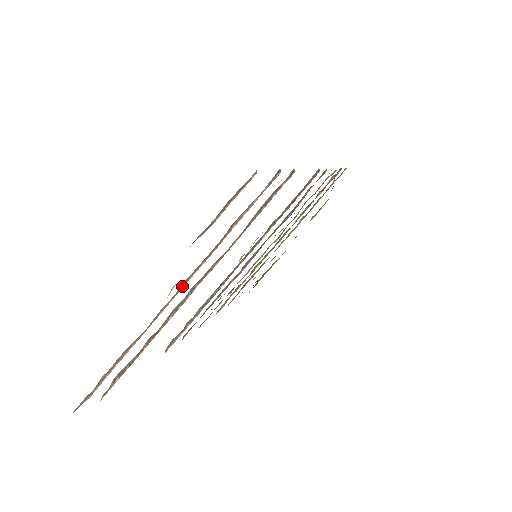
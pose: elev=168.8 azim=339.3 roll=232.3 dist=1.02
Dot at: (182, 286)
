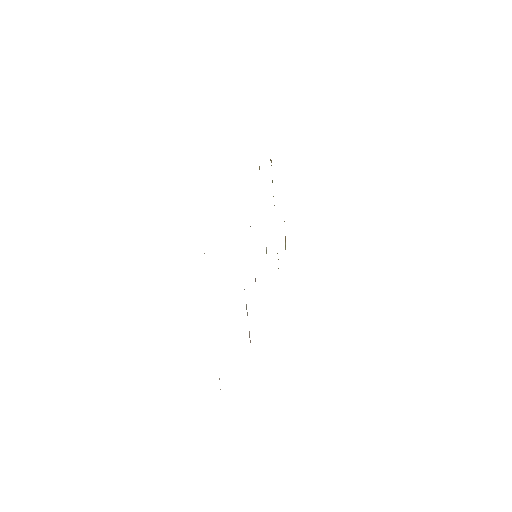
Dot at: occluded
